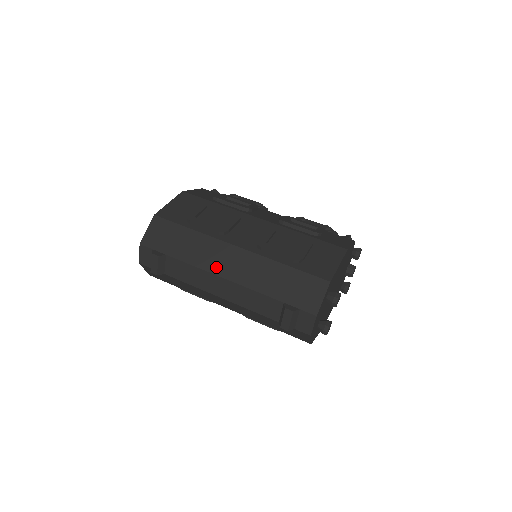
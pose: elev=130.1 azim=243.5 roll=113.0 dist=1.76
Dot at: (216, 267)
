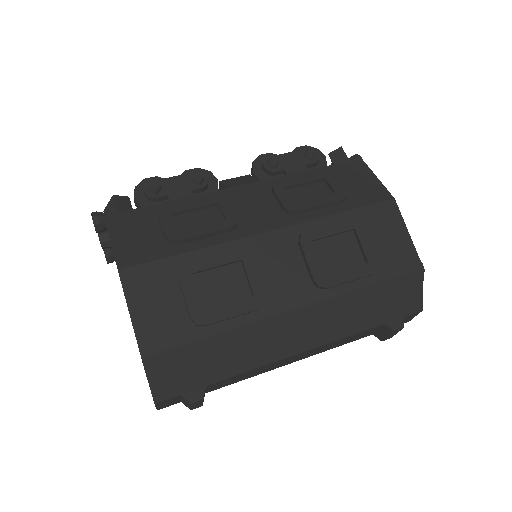
Dot at: (285, 349)
